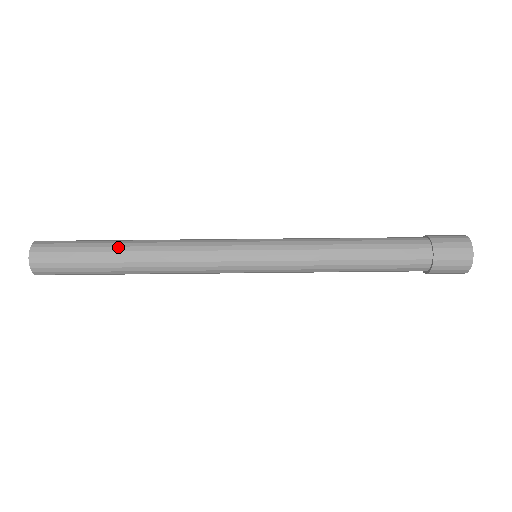
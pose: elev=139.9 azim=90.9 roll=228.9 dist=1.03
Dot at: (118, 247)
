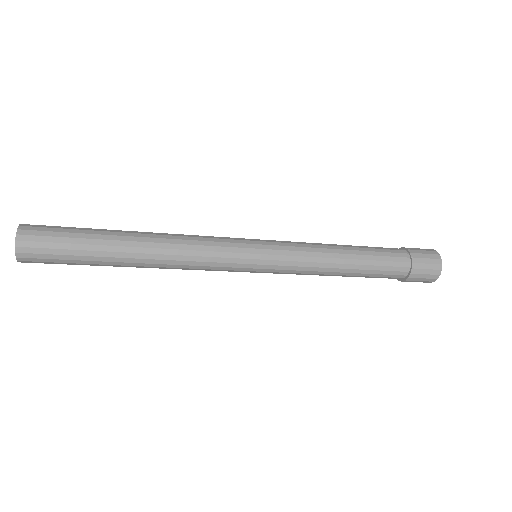
Dot at: (120, 232)
